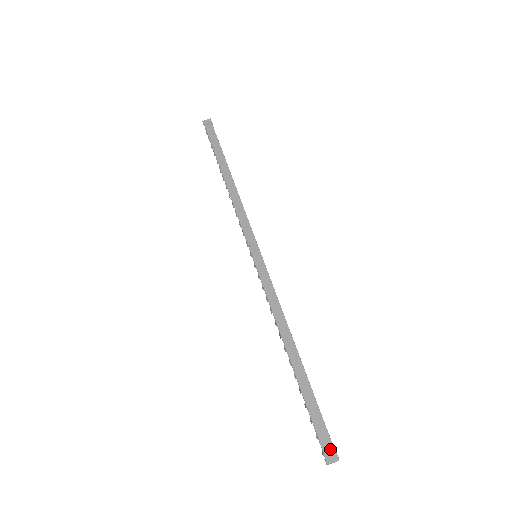
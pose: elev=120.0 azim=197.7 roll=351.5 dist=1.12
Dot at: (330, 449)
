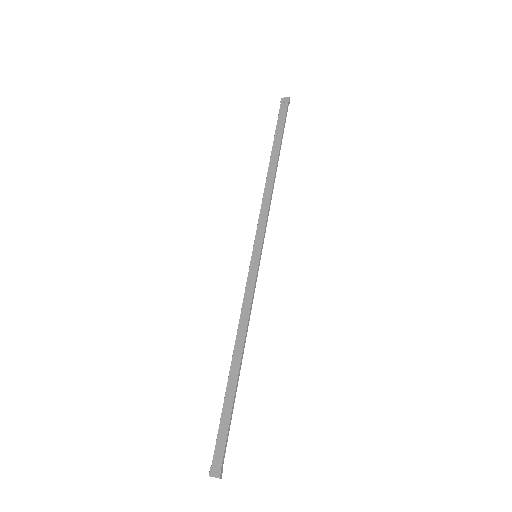
Dot at: (218, 464)
